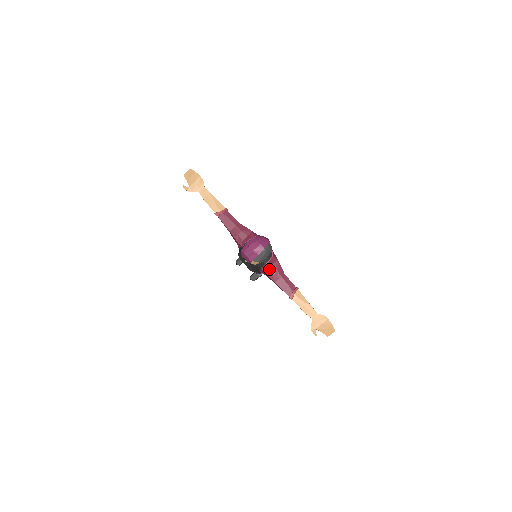
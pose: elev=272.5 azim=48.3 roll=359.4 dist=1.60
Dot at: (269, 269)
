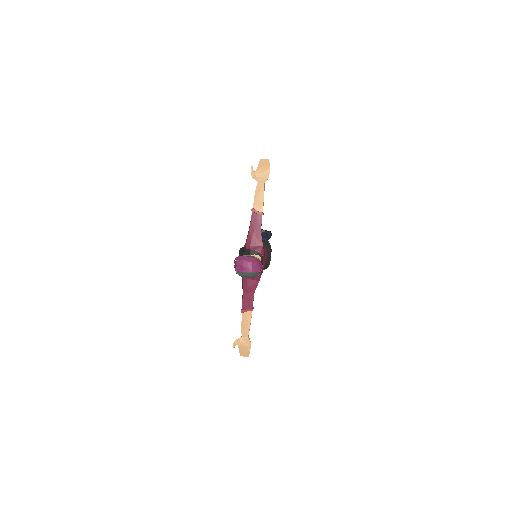
Dot at: (247, 281)
